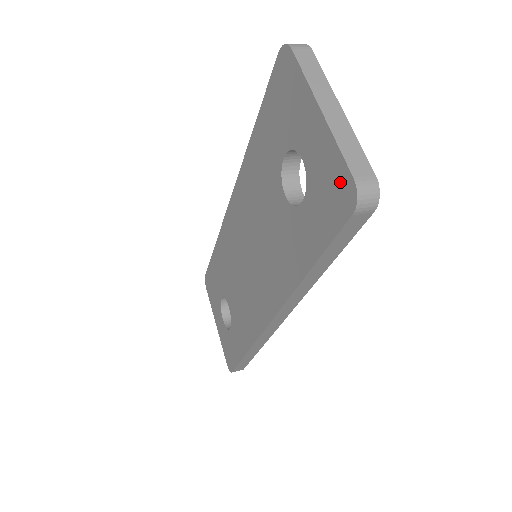
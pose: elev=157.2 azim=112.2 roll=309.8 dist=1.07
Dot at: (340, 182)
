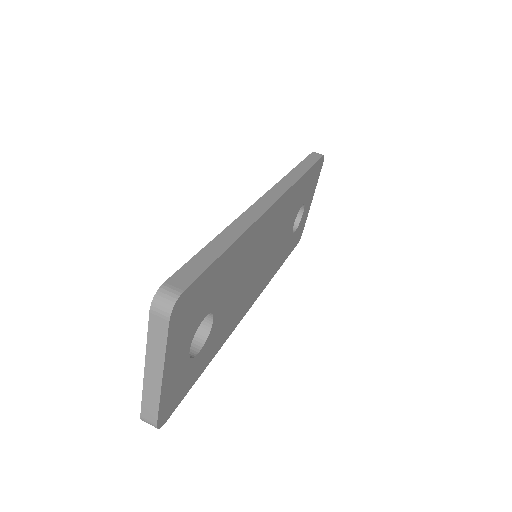
Dot at: occluded
